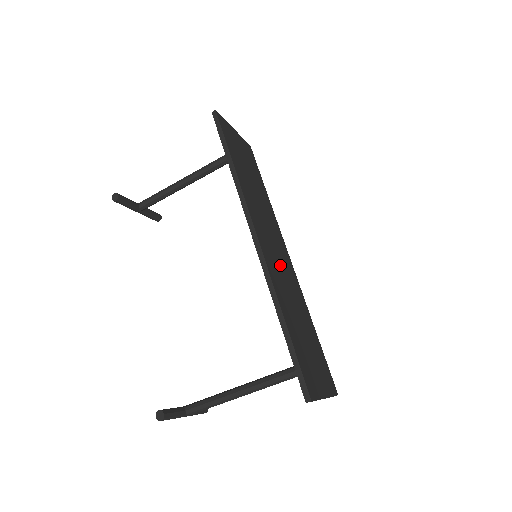
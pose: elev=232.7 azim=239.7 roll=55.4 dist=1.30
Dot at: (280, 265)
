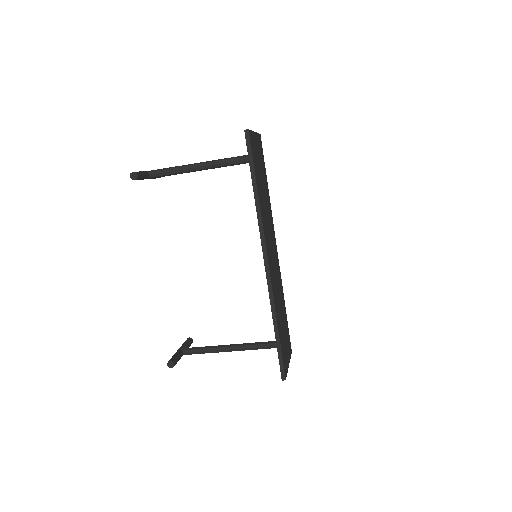
Dot at: (275, 270)
